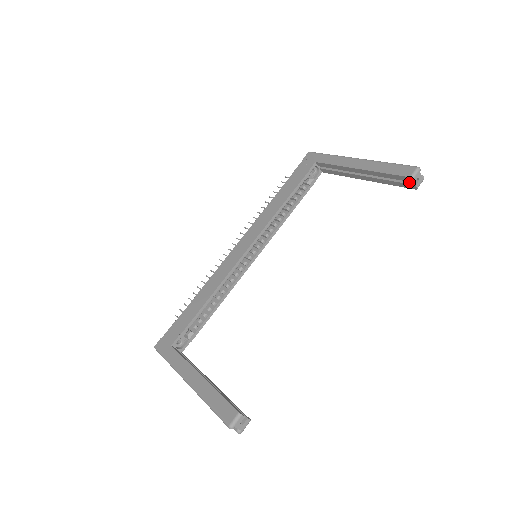
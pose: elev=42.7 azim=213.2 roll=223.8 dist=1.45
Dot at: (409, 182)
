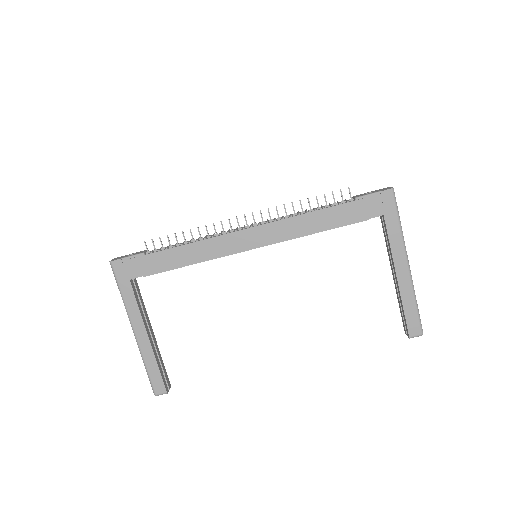
Dot at: occluded
